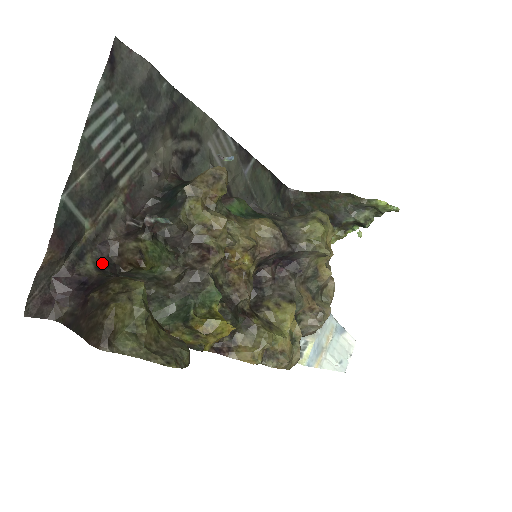
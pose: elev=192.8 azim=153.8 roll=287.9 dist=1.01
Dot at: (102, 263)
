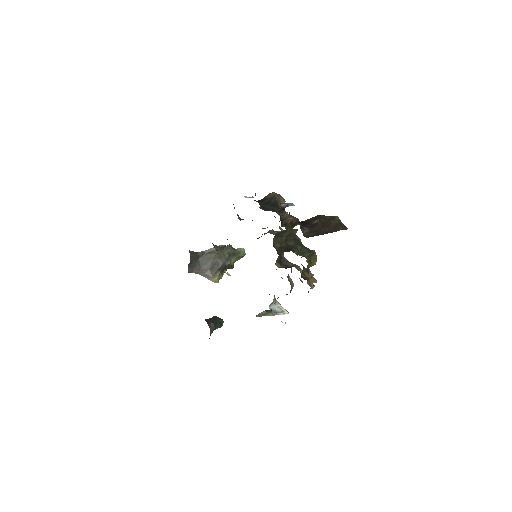
Dot at: occluded
